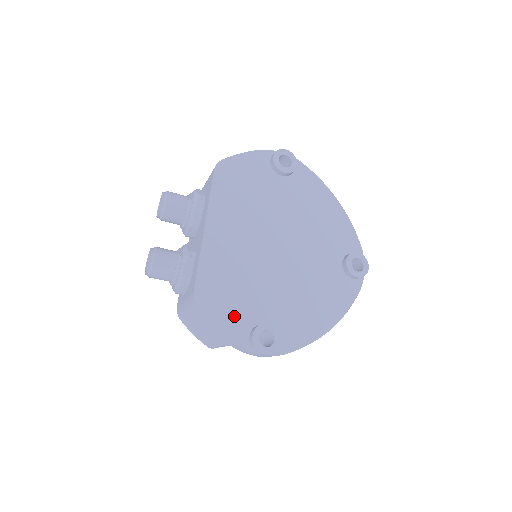
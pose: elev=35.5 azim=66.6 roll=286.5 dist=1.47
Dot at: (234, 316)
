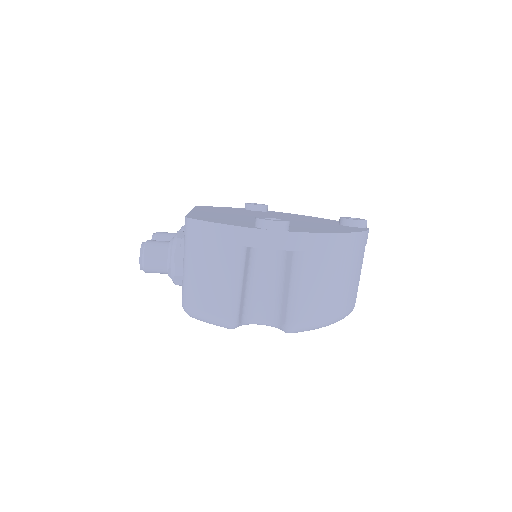
Dot at: (233, 222)
